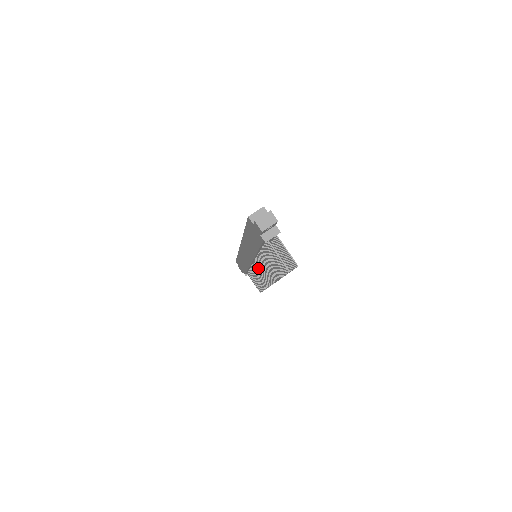
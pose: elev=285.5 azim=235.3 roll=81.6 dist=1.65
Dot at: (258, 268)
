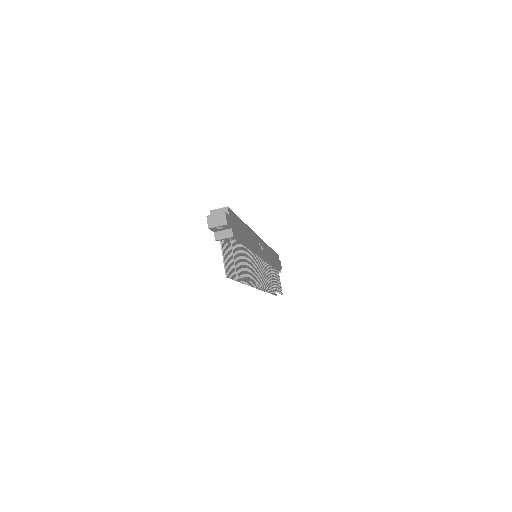
Dot at: occluded
